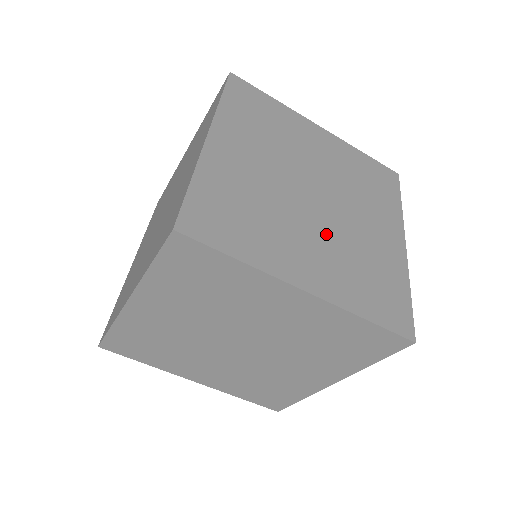
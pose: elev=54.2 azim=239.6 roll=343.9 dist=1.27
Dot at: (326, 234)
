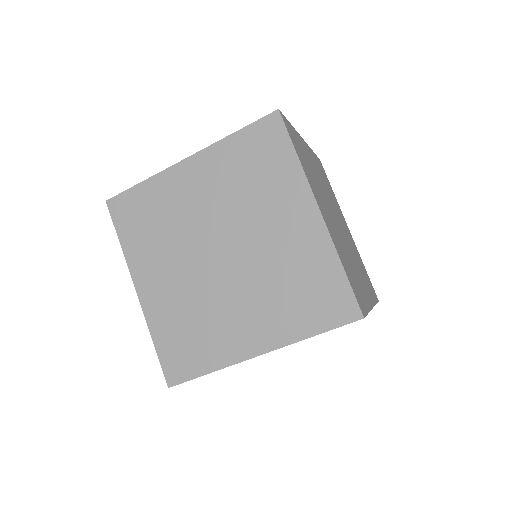
Dot at: (337, 230)
